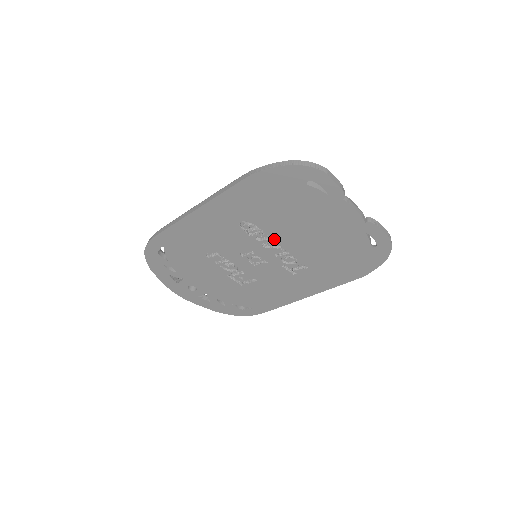
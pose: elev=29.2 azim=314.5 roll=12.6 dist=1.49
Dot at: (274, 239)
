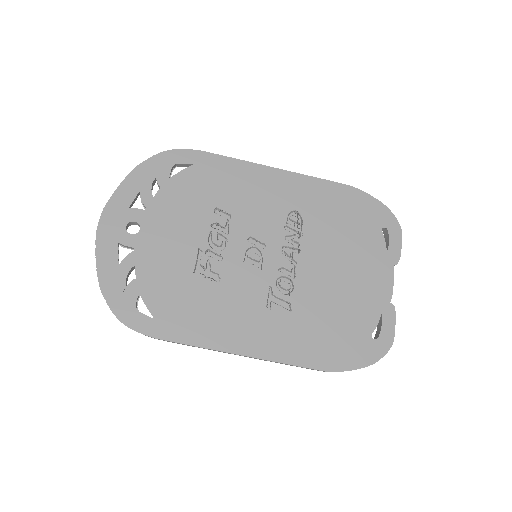
Dot at: (300, 251)
